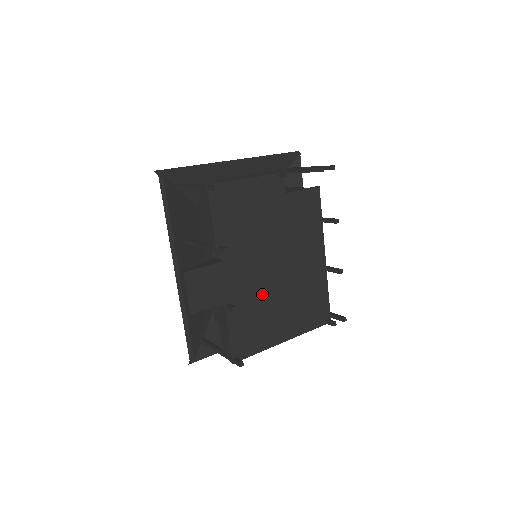
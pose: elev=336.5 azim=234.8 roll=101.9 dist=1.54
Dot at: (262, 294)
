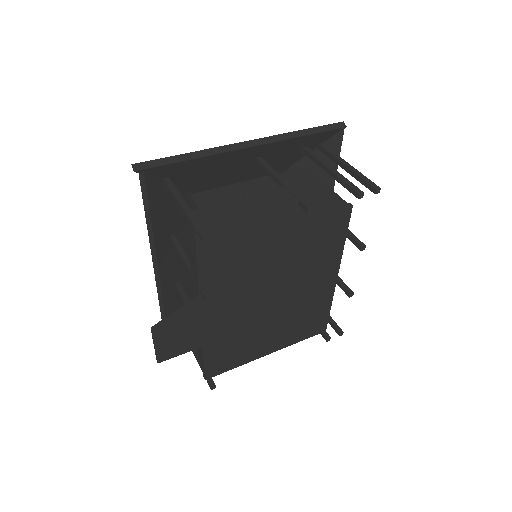
Dot at: (250, 321)
